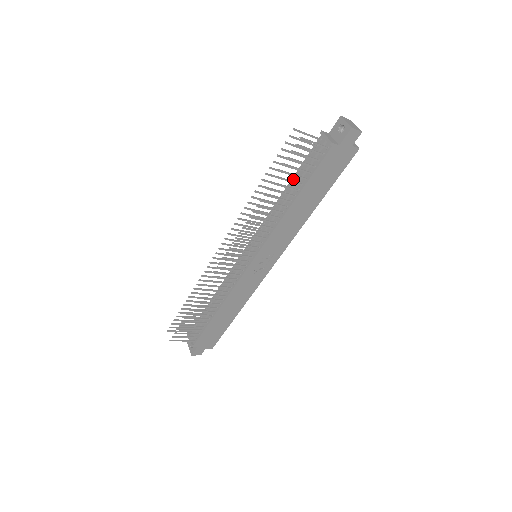
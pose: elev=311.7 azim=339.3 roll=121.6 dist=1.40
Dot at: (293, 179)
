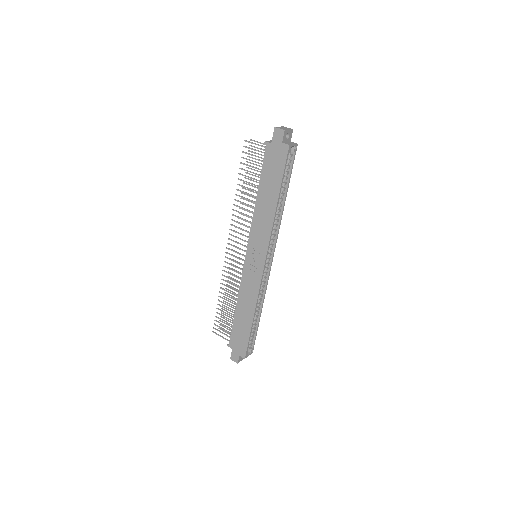
Dot at: occluded
